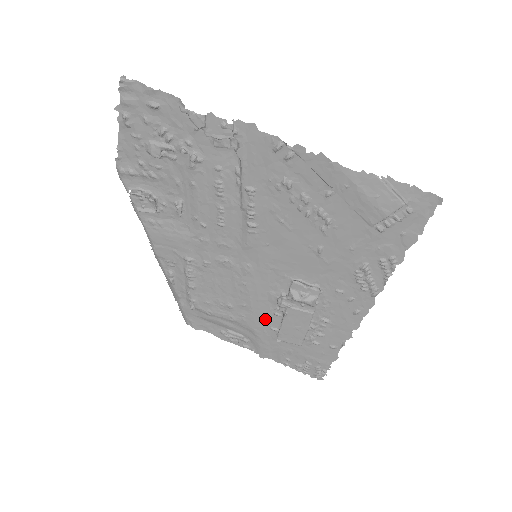
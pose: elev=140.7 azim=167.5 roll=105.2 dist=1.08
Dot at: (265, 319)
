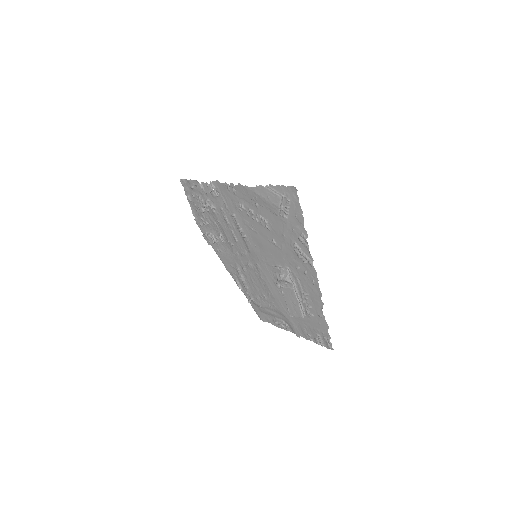
Dot at: (282, 302)
